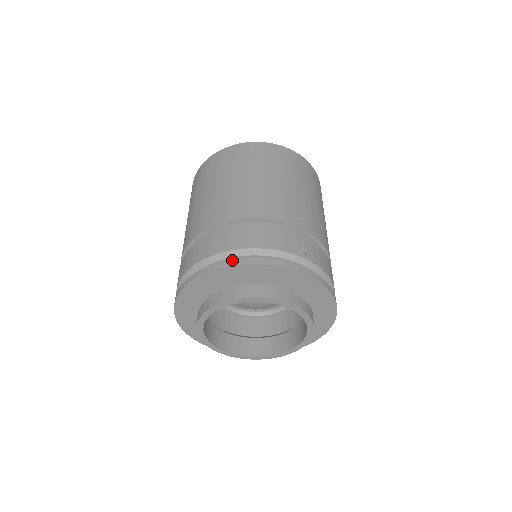
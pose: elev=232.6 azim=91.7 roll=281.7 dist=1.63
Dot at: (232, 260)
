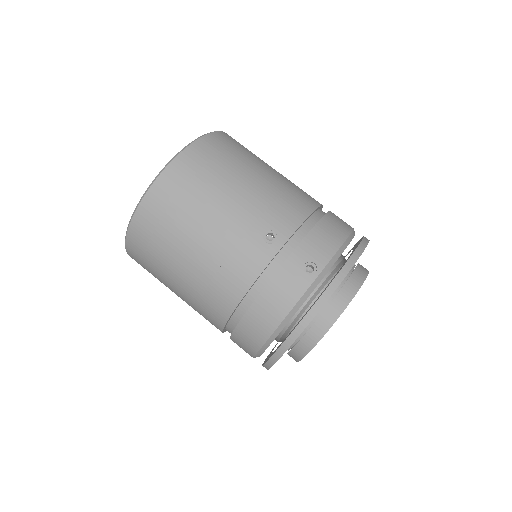
Dot at: (284, 343)
